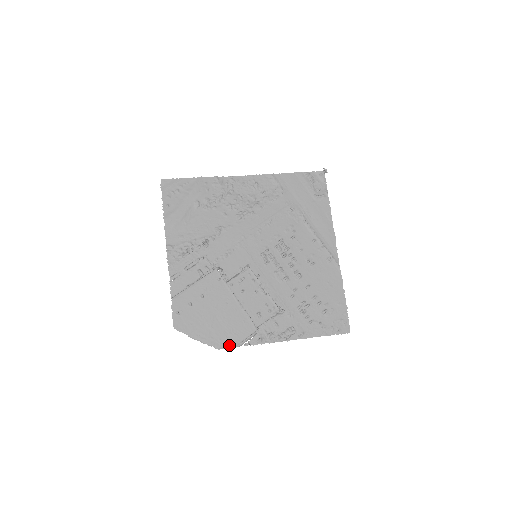
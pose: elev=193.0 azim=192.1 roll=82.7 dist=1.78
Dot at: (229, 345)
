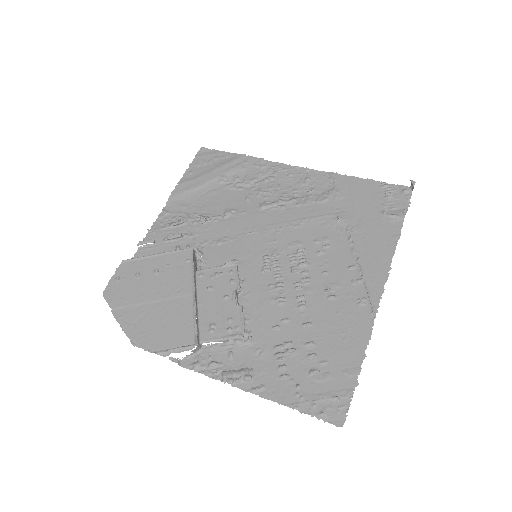
Dot at: (149, 346)
